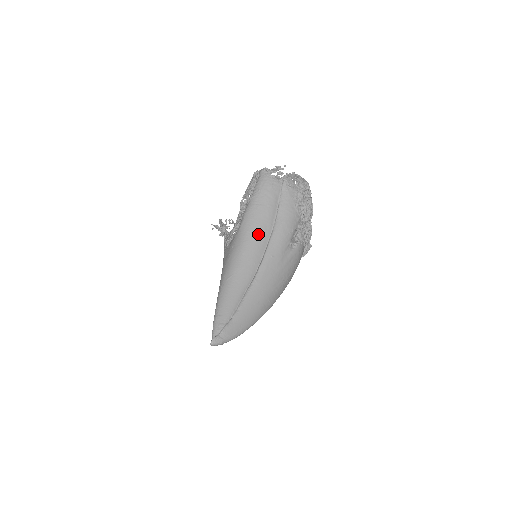
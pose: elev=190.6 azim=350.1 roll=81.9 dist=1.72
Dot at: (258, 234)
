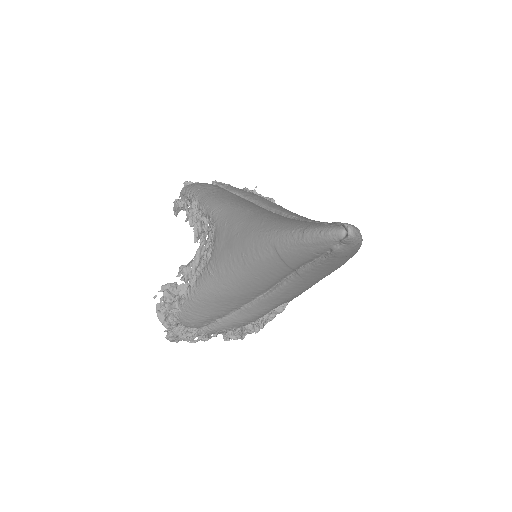
Dot at: (243, 201)
